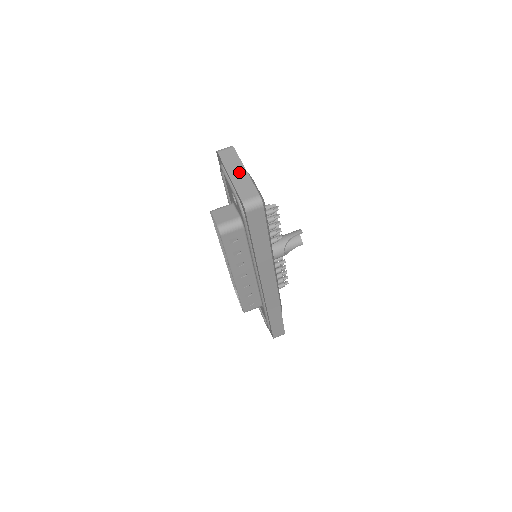
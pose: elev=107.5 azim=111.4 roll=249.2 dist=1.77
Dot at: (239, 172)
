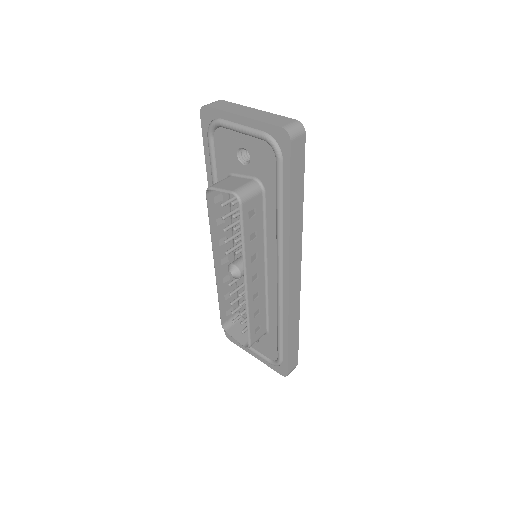
Dot at: (251, 112)
